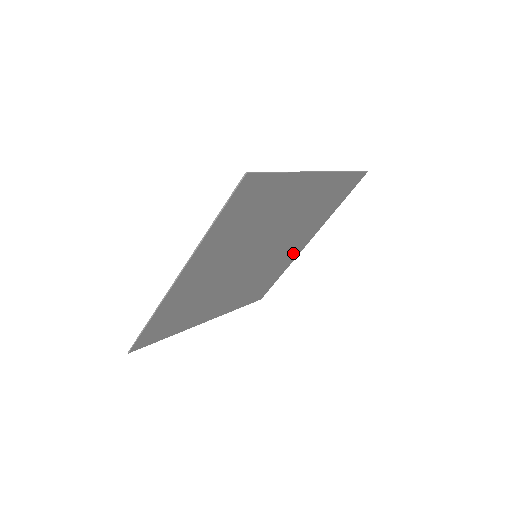
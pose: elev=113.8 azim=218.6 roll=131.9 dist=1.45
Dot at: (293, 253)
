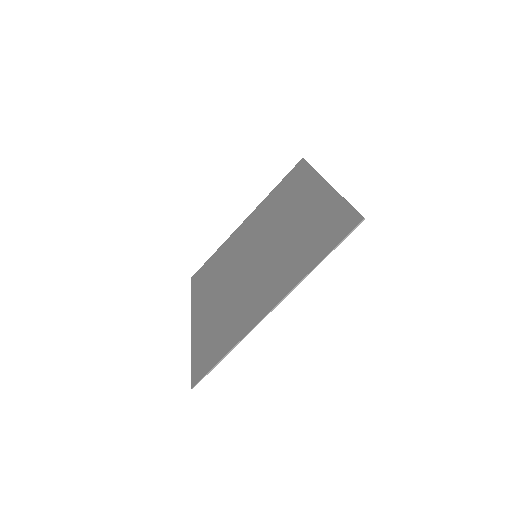
Dot at: (238, 234)
